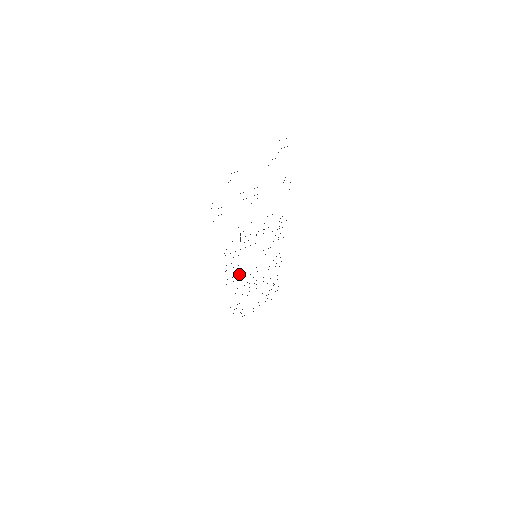
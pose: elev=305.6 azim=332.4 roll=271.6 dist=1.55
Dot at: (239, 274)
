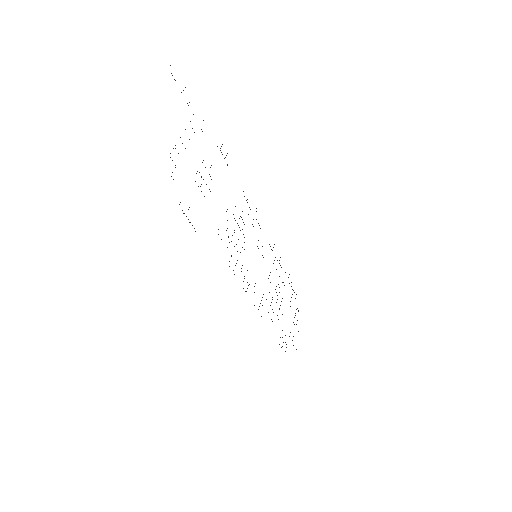
Dot at: occluded
